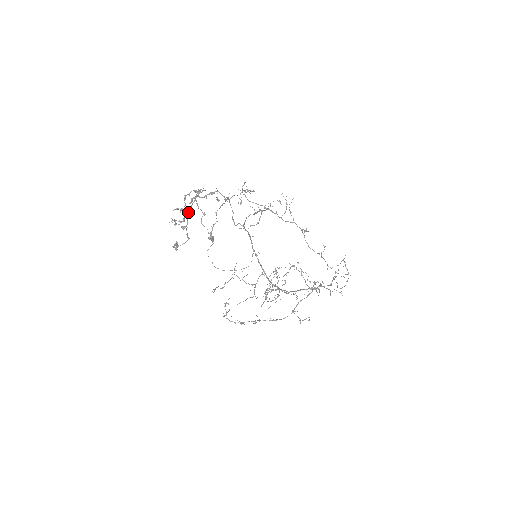
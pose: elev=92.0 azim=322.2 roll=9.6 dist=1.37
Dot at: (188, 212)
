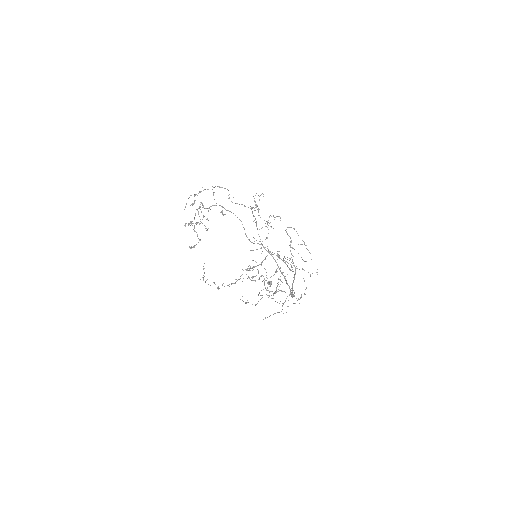
Dot at: (194, 217)
